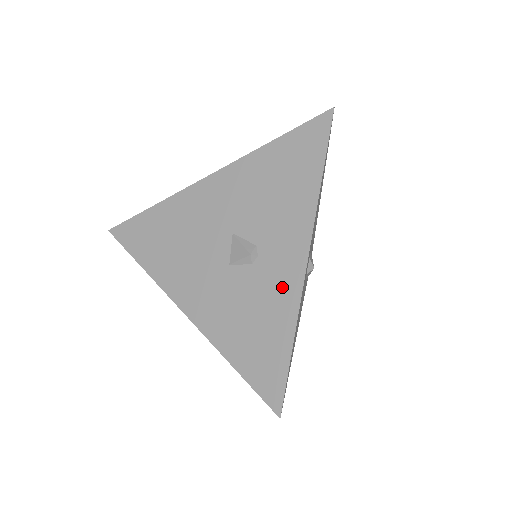
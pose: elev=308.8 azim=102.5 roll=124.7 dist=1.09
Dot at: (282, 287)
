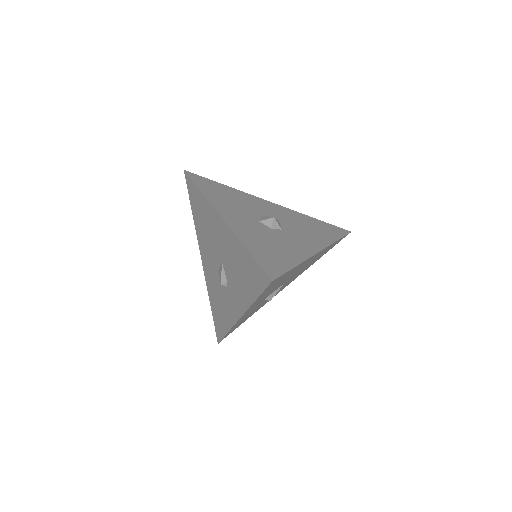
Dot at: (230, 312)
